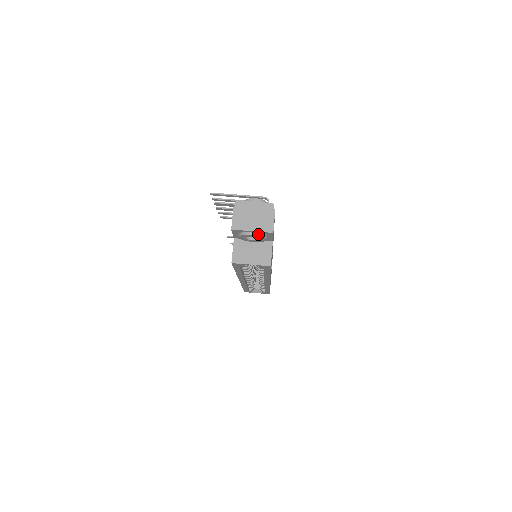
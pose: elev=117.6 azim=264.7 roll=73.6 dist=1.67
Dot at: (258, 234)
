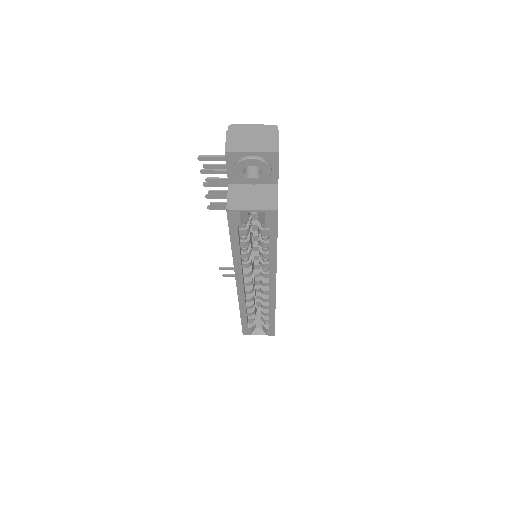
Dot at: (259, 158)
